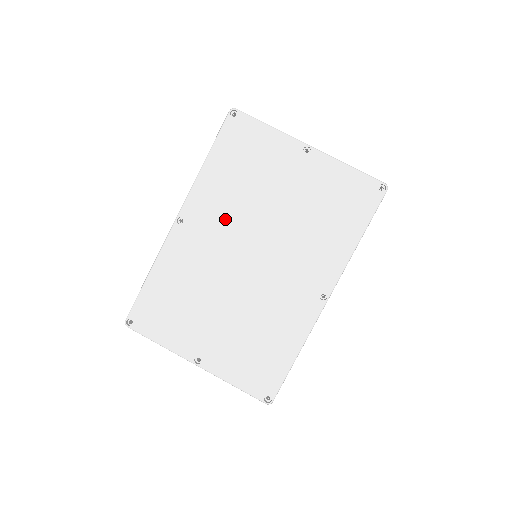
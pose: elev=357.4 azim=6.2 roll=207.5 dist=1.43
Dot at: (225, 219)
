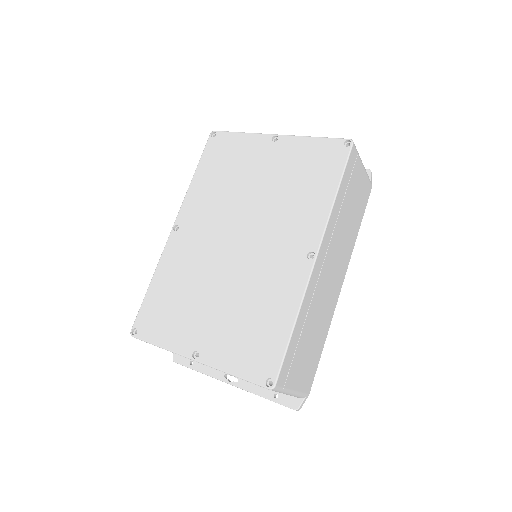
Dot at: (212, 215)
